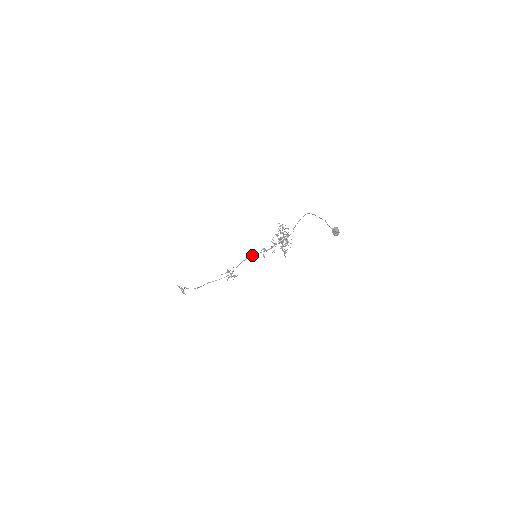
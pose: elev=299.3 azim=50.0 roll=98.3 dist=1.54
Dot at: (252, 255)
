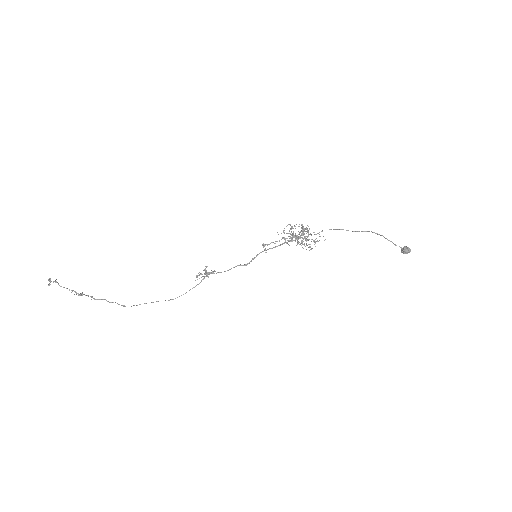
Dot at: occluded
